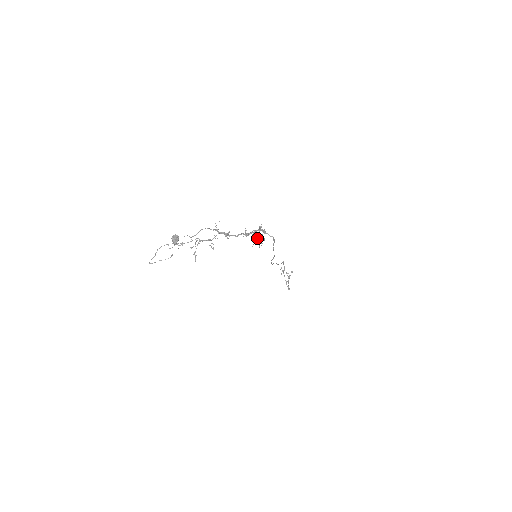
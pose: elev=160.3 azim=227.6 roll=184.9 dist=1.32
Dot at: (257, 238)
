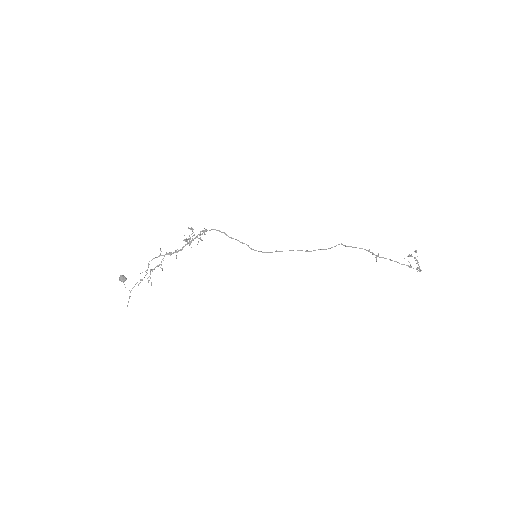
Dot at: (184, 239)
